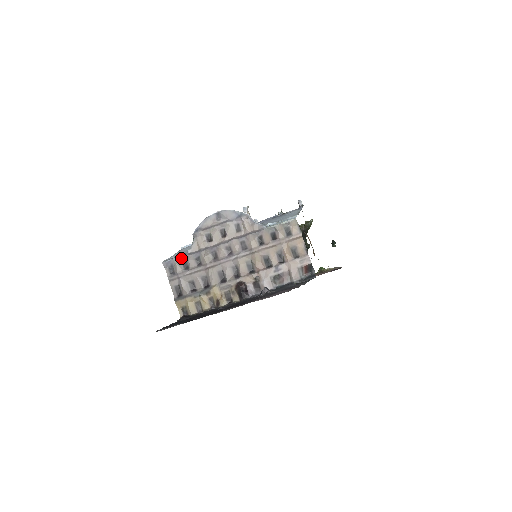
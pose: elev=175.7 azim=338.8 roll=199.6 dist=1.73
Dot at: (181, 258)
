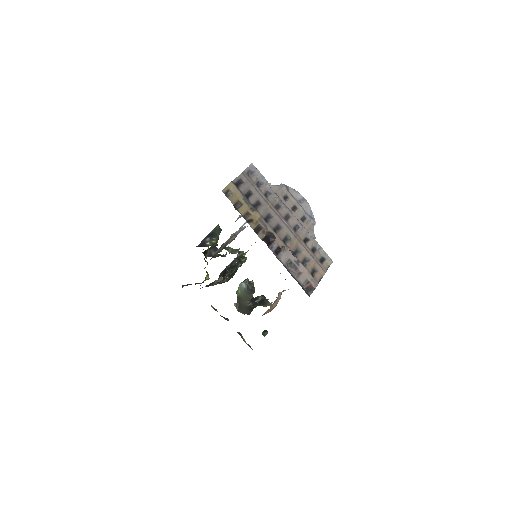
Dot at: (263, 178)
